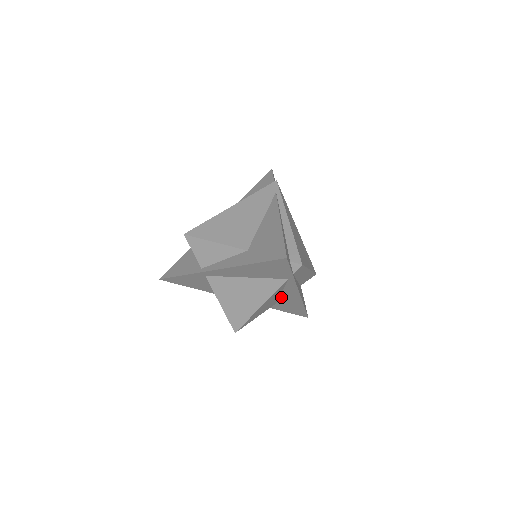
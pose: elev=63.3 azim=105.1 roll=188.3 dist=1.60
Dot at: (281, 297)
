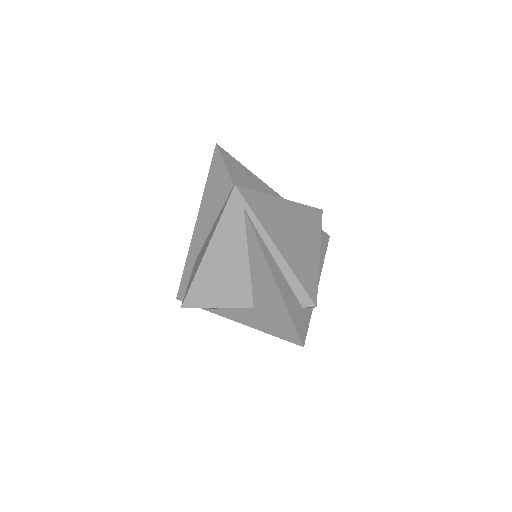
Dot at: occluded
